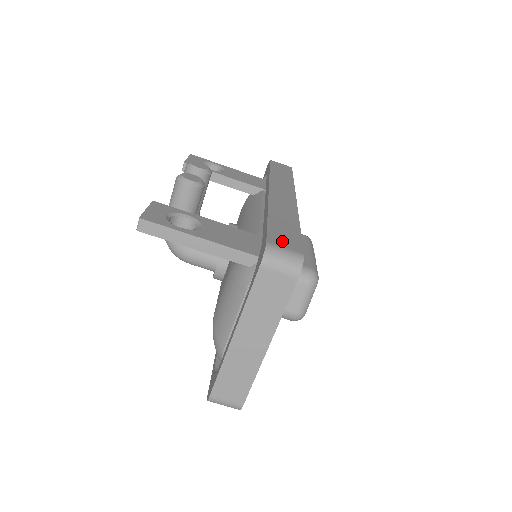
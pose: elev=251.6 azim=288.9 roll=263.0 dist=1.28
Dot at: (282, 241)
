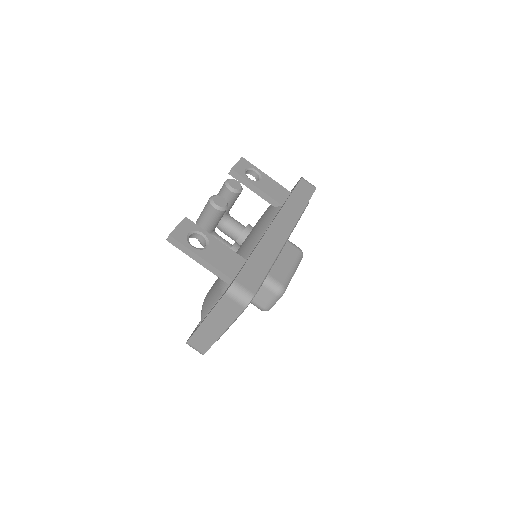
Dot at: (246, 280)
